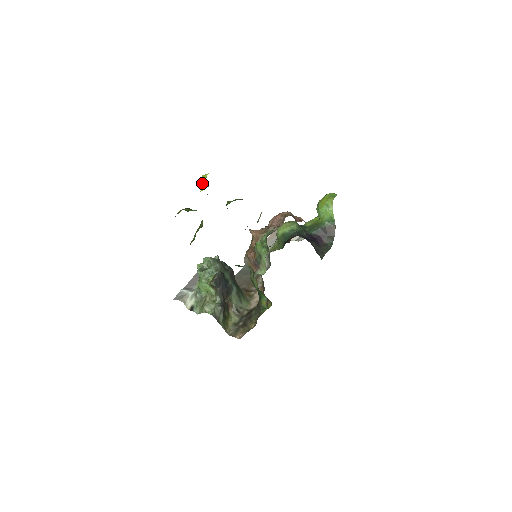
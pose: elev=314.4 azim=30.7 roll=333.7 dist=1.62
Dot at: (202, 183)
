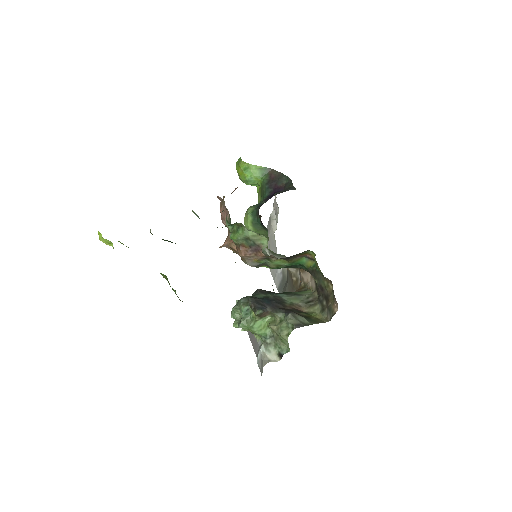
Dot at: (106, 243)
